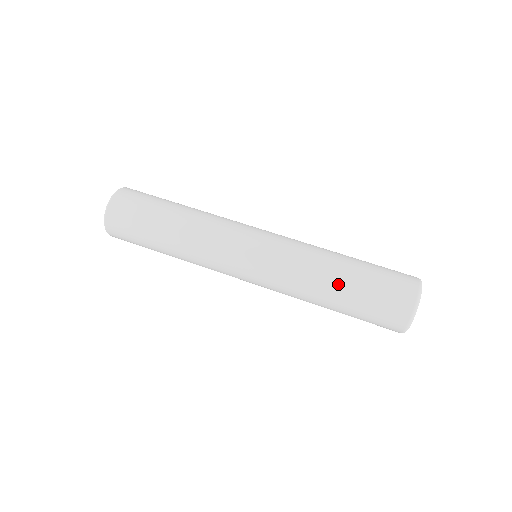
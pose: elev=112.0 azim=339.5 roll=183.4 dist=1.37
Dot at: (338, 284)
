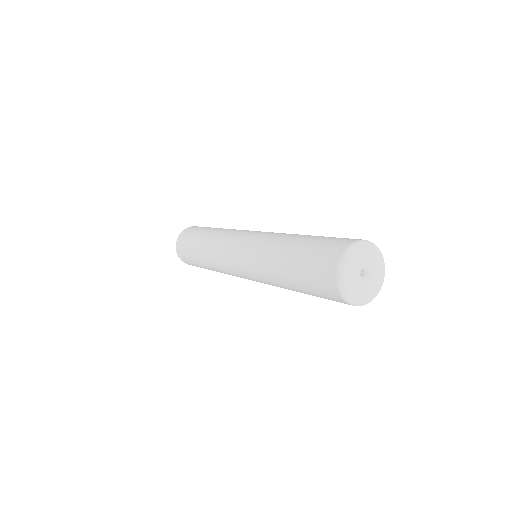
Dot at: (288, 285)
